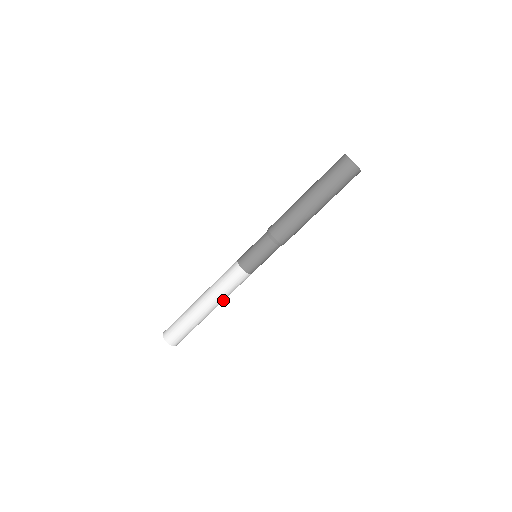
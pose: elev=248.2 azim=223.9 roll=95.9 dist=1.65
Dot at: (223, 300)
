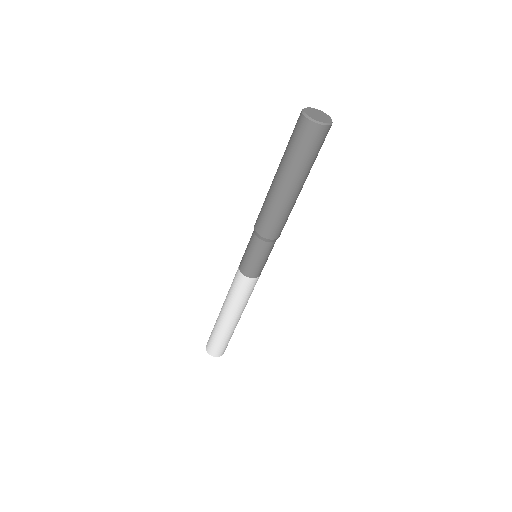
Dot at: (244, 307)
